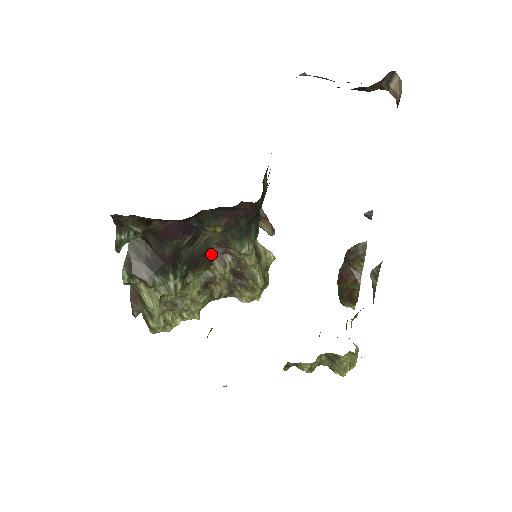
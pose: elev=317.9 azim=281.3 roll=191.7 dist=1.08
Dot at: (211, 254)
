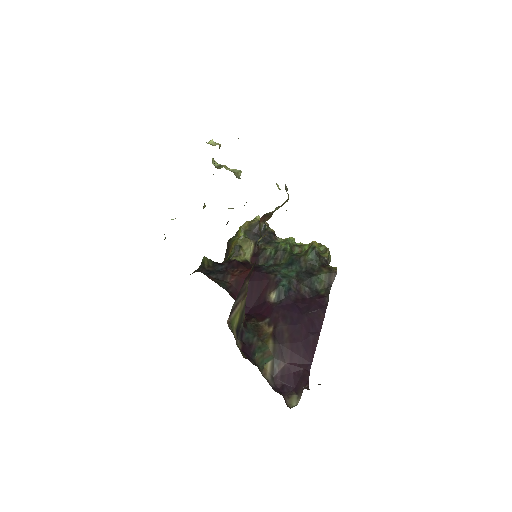
Dot at: occluded
